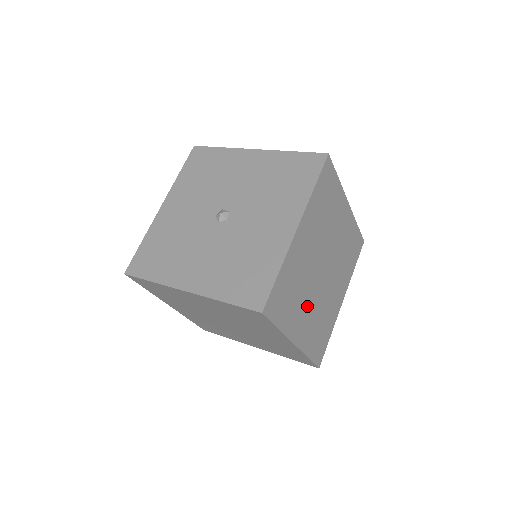
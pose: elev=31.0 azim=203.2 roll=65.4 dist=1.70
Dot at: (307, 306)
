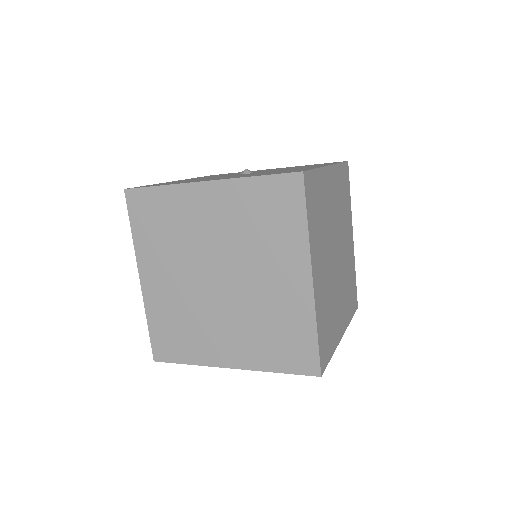
Dot at: (324, 260)
